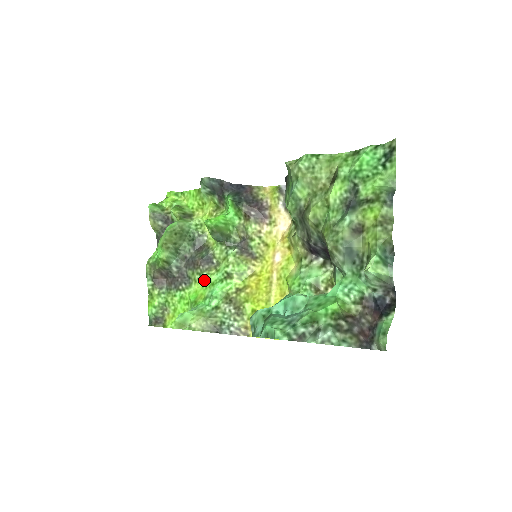
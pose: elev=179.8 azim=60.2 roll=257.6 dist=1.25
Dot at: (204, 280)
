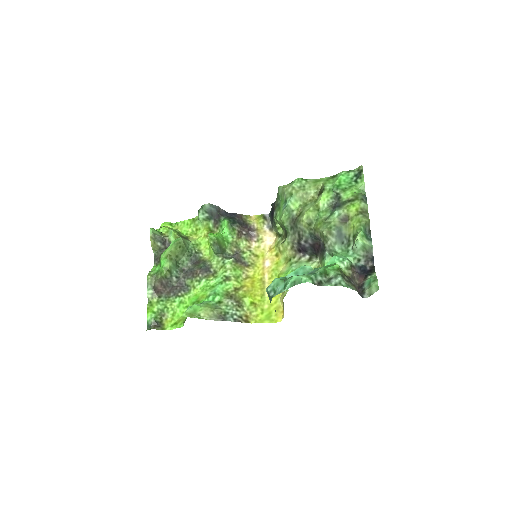
Dot at: (203, 285)
